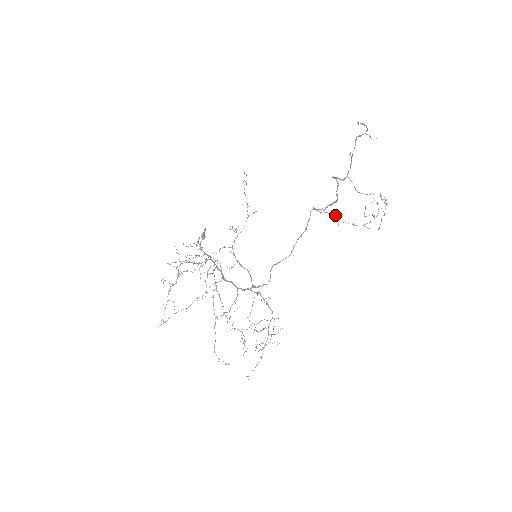
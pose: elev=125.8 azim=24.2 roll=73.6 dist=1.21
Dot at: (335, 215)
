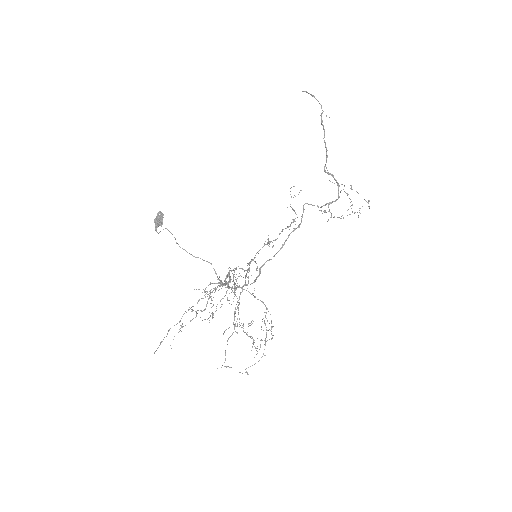
Dot at: (331, 213)
